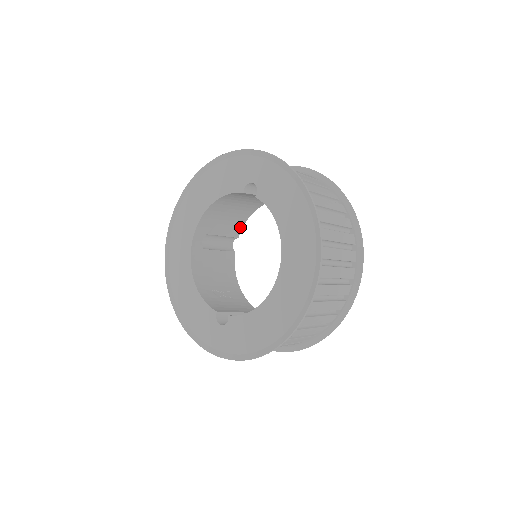
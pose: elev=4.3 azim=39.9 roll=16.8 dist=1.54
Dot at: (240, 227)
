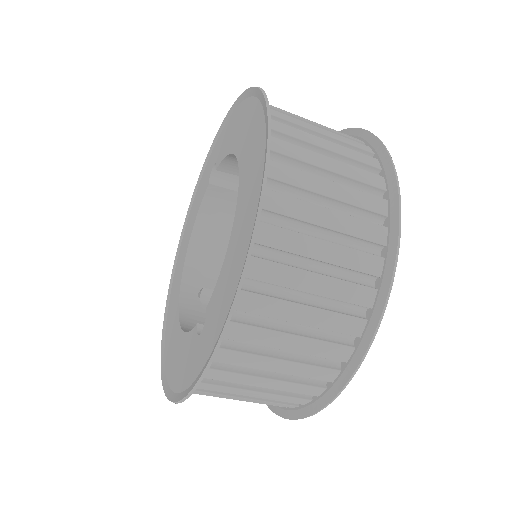
Dot at: occluded
